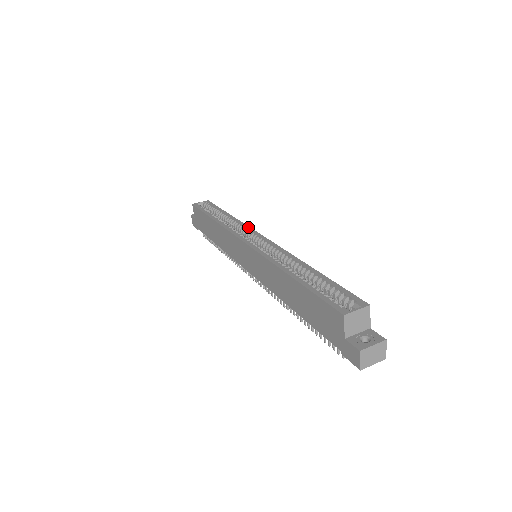
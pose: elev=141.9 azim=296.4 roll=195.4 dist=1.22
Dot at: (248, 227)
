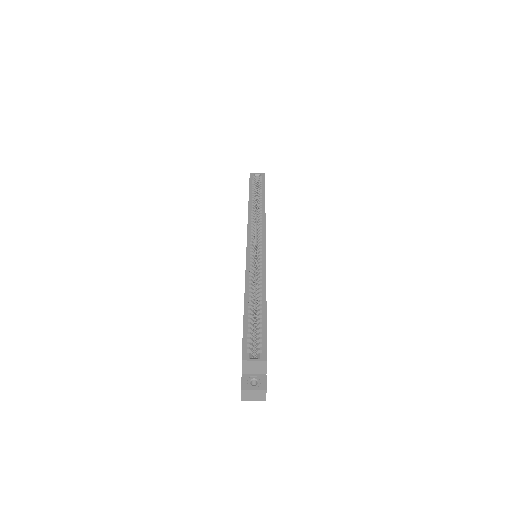
Dot at: (264, 226)
